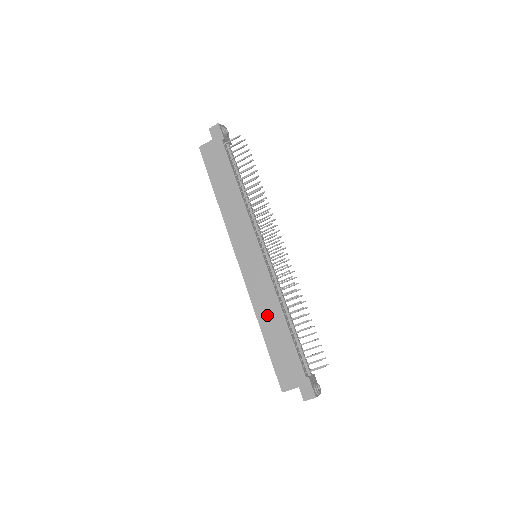
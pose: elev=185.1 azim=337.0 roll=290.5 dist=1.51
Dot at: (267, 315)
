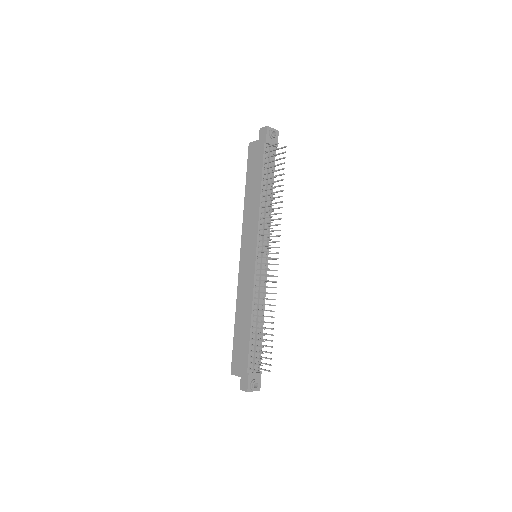
Dot at: (242, 309)
